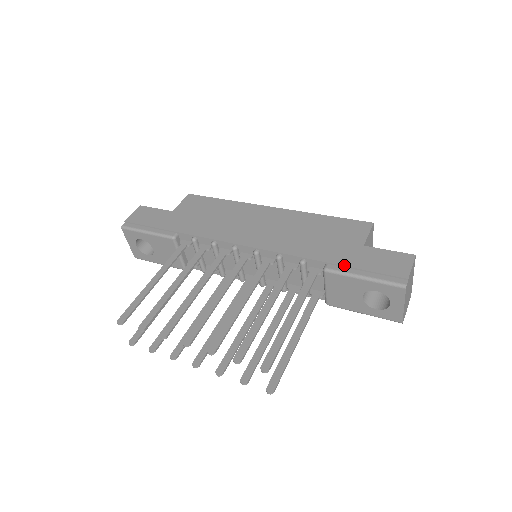
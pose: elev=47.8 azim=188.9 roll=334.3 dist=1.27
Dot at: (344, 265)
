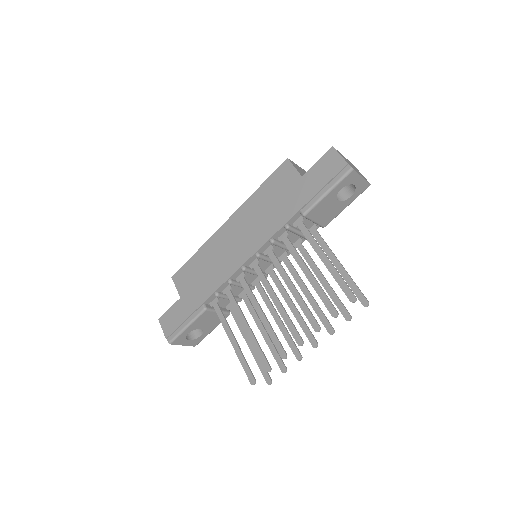
Dot at: (309, 200)
